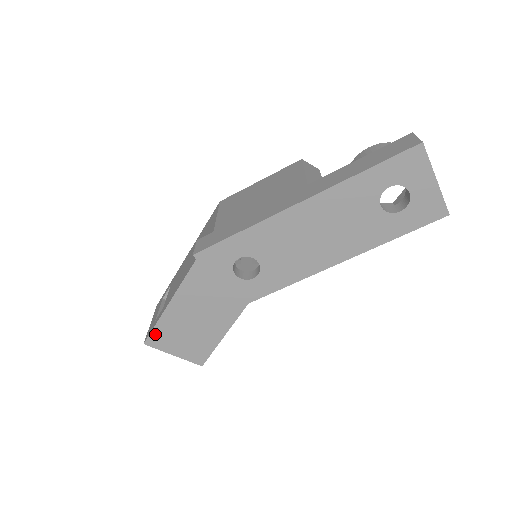
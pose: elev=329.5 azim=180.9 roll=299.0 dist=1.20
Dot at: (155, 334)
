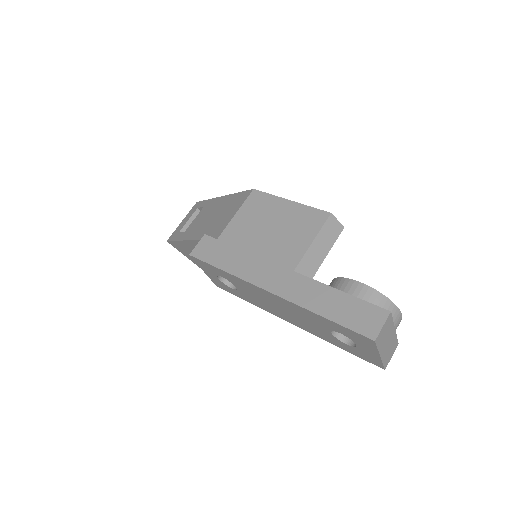
Dot at: (174, 243)
